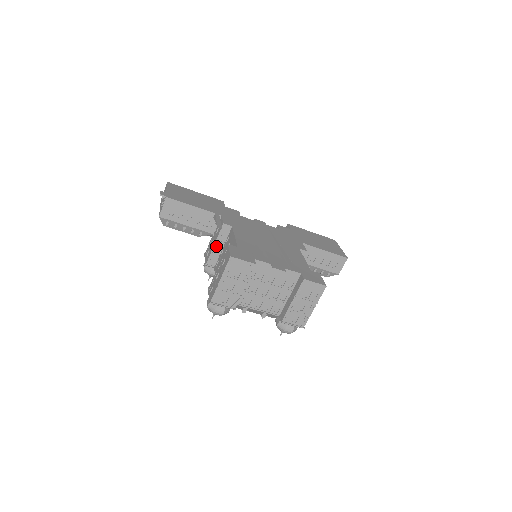
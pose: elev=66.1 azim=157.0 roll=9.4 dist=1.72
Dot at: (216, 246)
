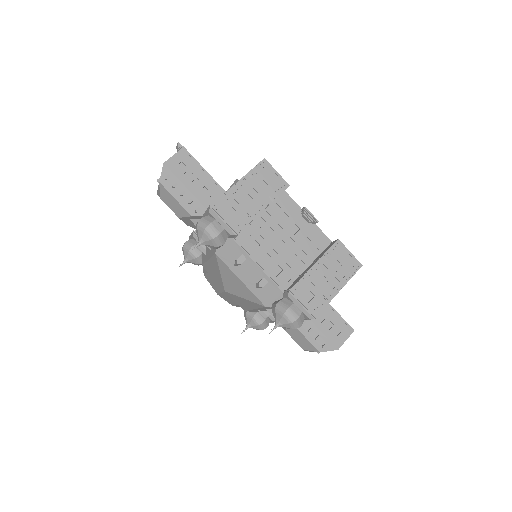
Dot at: occluded
